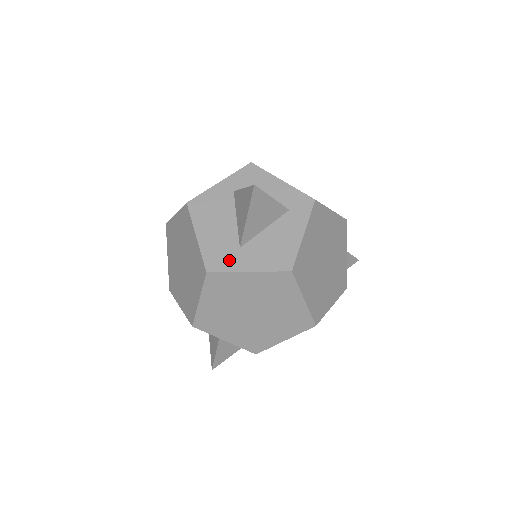
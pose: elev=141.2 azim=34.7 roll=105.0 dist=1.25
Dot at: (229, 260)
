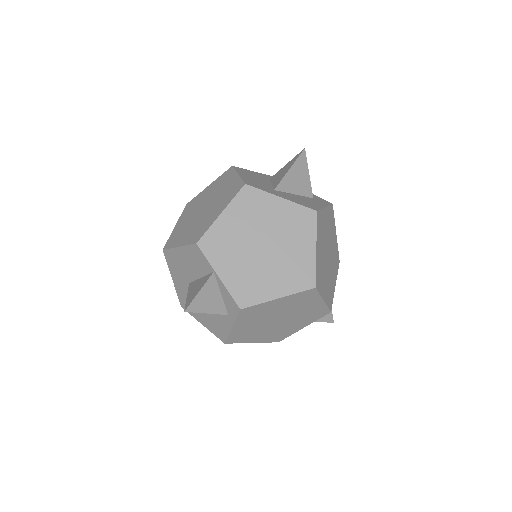
Dot at: (265, 189)
